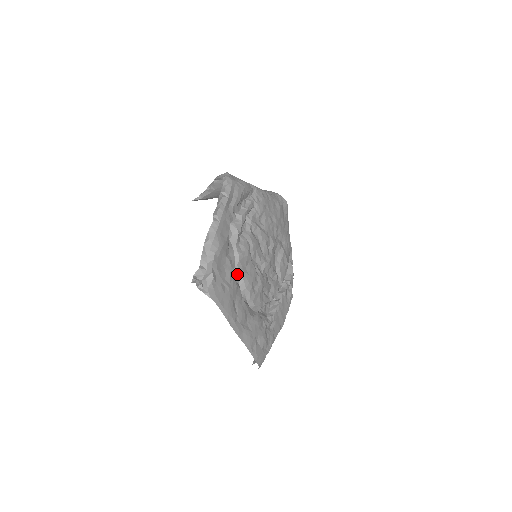
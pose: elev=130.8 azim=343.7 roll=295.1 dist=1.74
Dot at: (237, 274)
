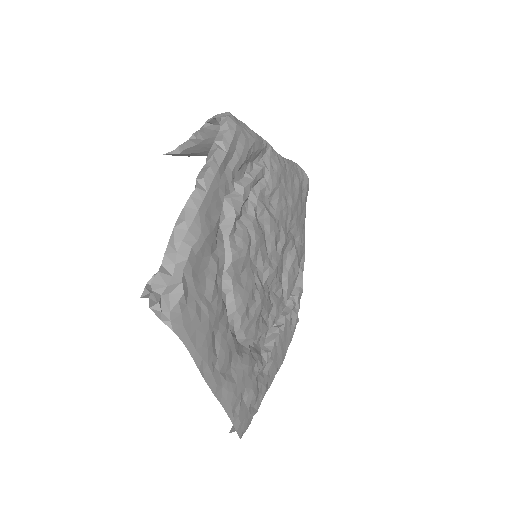
Dot at: (225, 286)
